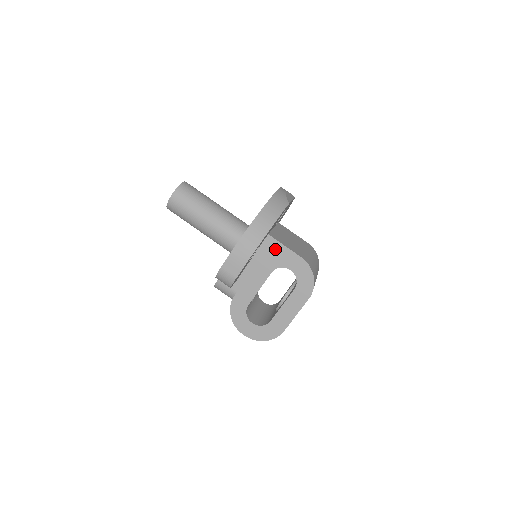
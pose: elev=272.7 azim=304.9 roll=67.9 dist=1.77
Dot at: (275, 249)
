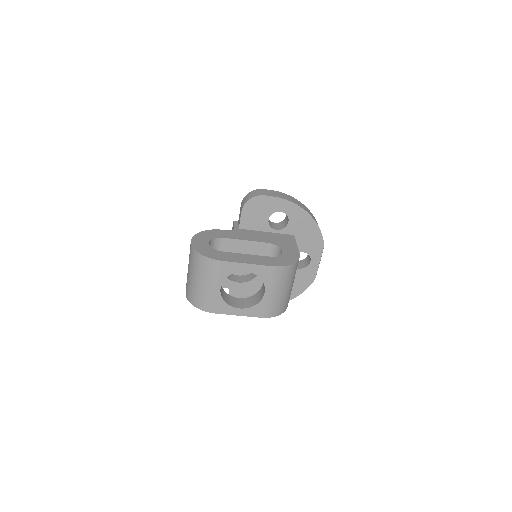
Dot at: (288, 240)
